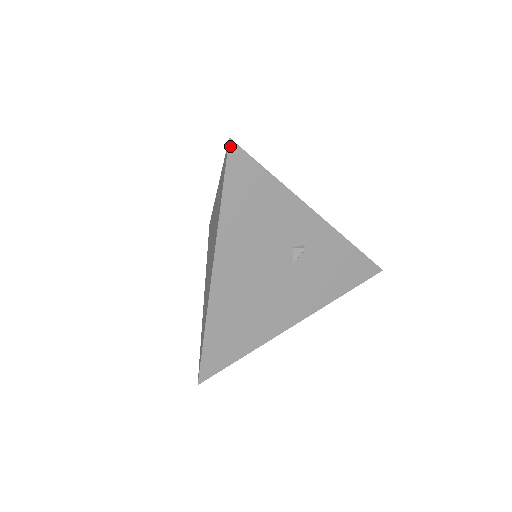
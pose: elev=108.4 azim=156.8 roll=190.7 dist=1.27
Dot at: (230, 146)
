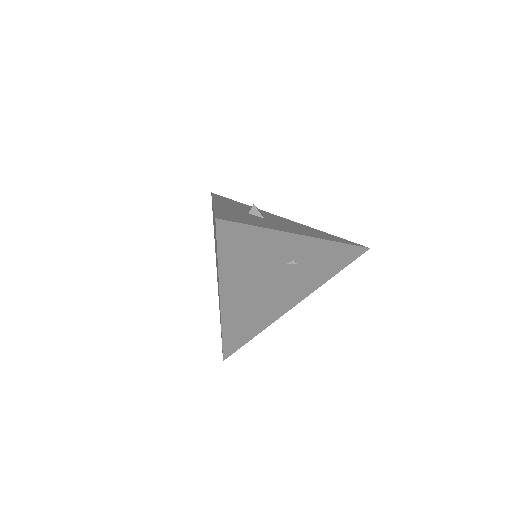
Dot at: (217, 223)
